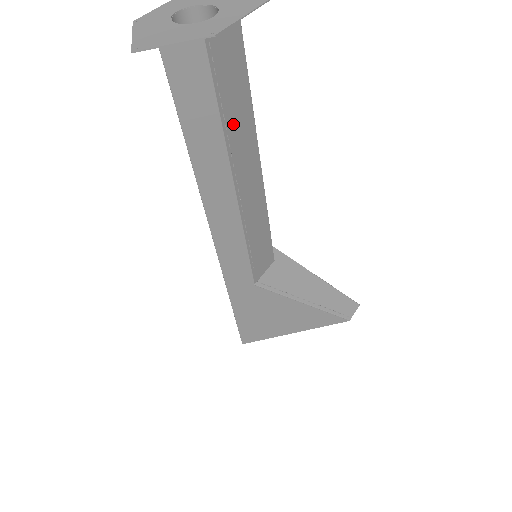
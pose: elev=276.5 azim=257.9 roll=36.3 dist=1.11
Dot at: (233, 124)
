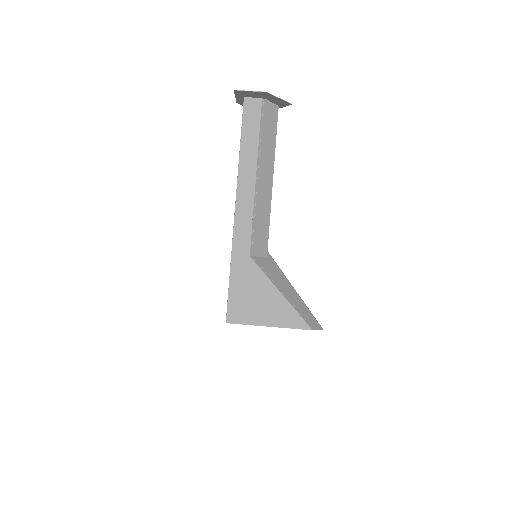
Dot at: (264, 143)
